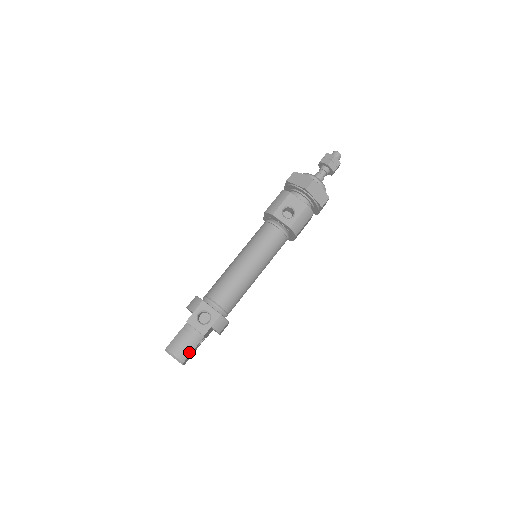
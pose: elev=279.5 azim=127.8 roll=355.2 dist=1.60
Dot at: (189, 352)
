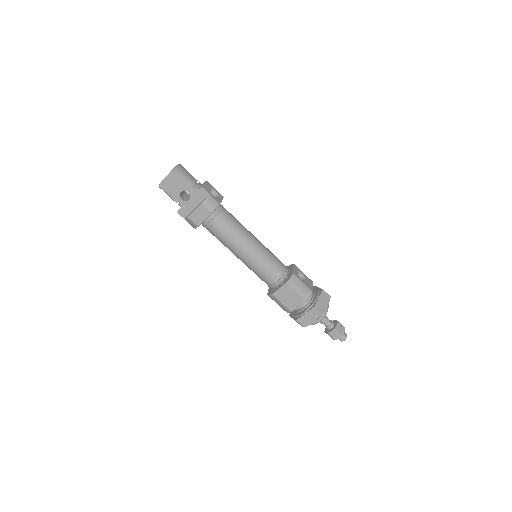
Dot at: (183, 177)
